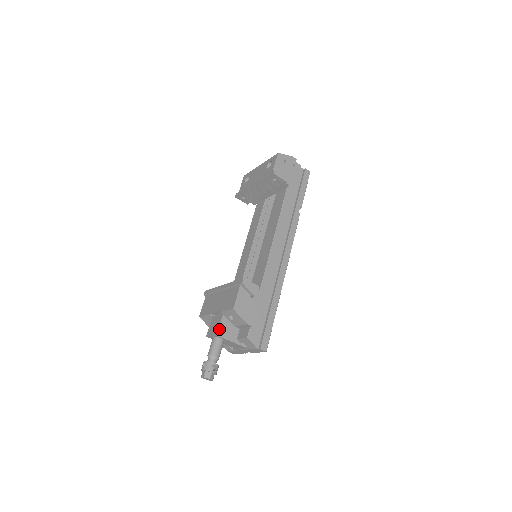
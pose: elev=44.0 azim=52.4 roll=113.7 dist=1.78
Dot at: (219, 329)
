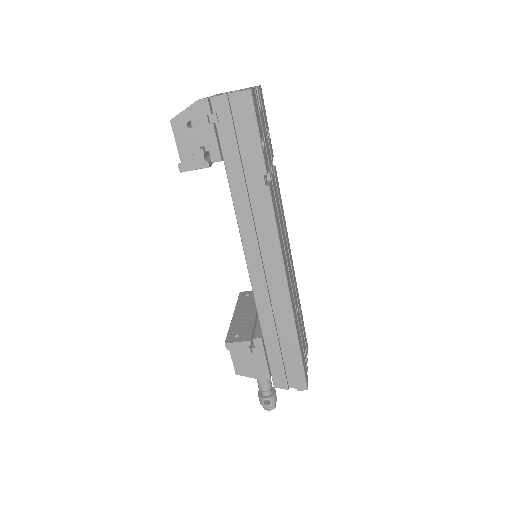
Dot at: occluded
